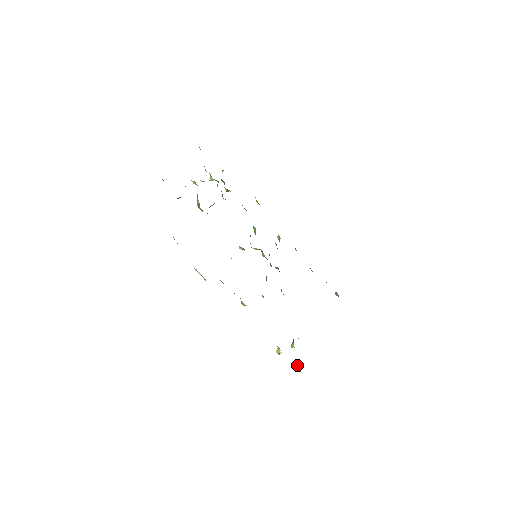
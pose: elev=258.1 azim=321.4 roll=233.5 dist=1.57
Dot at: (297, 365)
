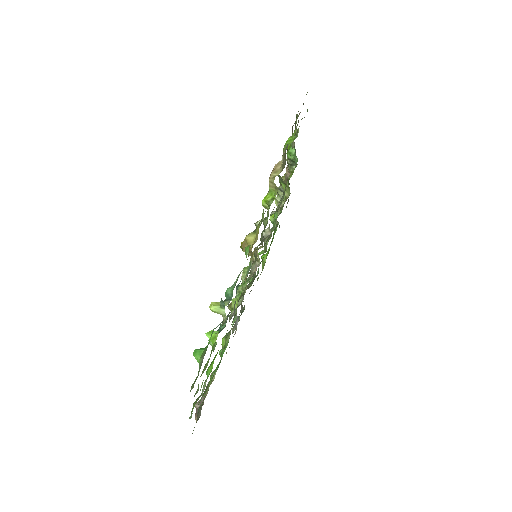
Dot at: occluded
